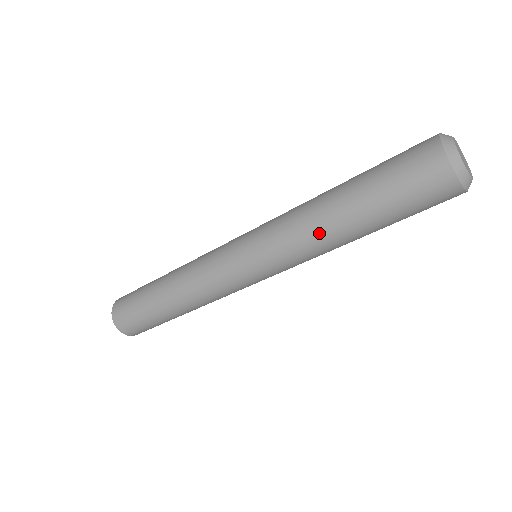
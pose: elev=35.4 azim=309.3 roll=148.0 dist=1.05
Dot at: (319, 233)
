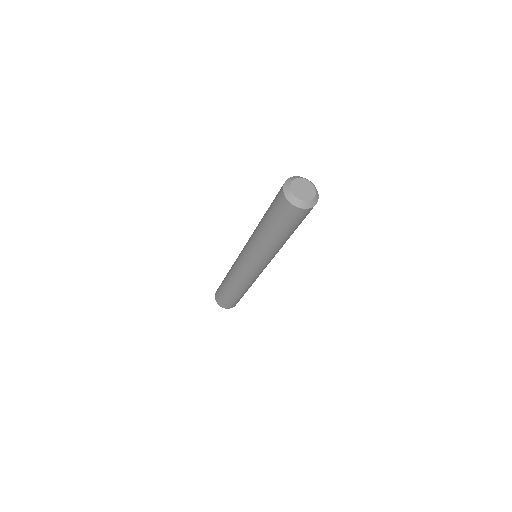
Dot at: (266, 246)
